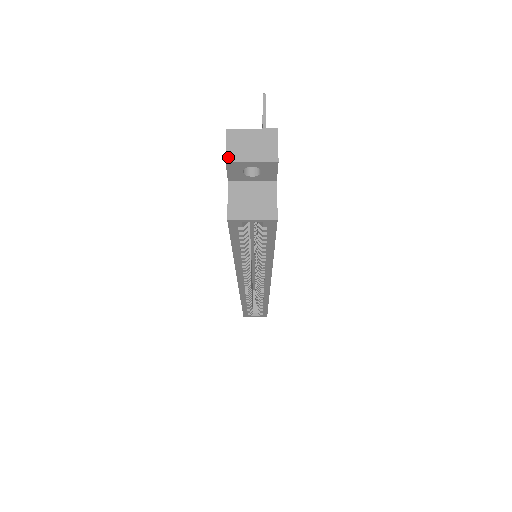
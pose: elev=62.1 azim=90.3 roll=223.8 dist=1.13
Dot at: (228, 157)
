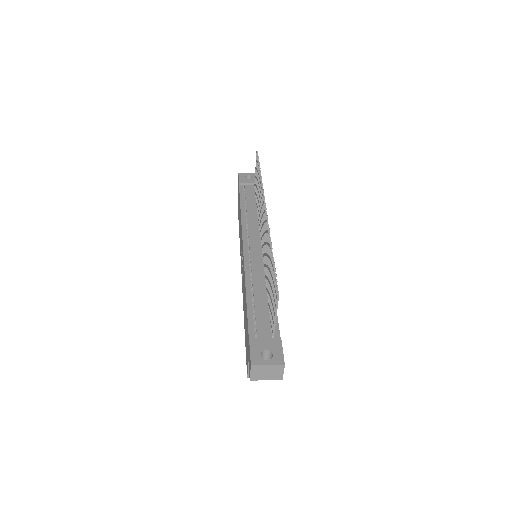
Dot at: (251, 379)
